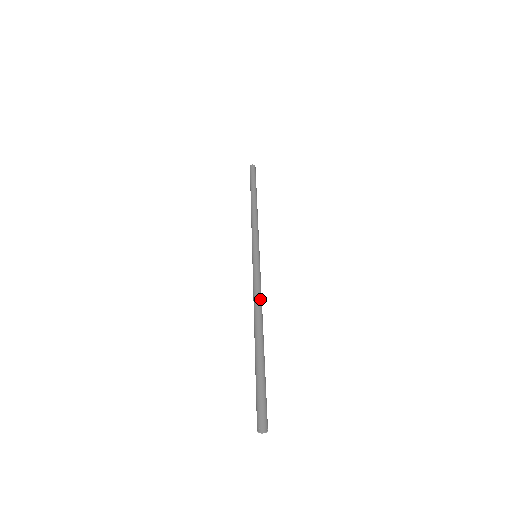
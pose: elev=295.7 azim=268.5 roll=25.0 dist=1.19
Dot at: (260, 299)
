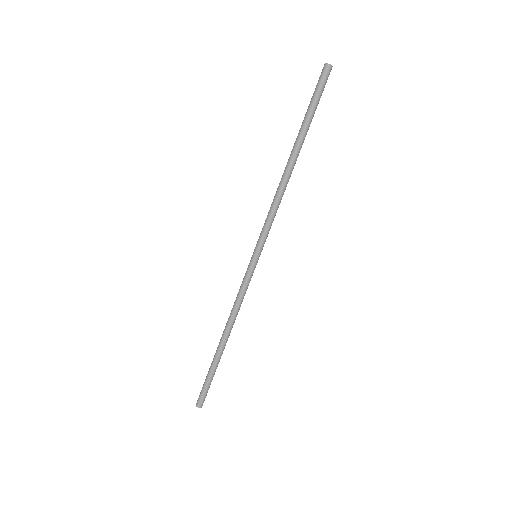
Dot at: (236, 313)
